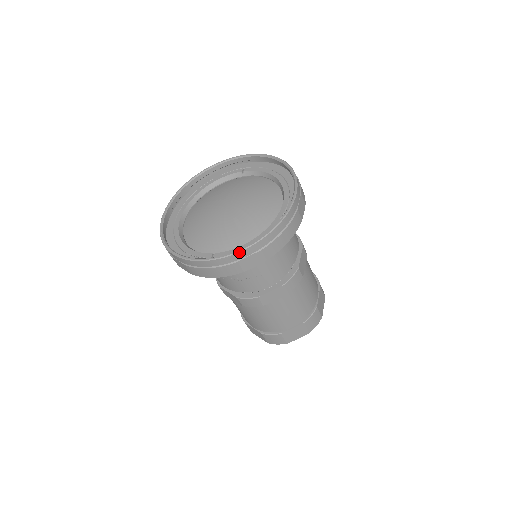
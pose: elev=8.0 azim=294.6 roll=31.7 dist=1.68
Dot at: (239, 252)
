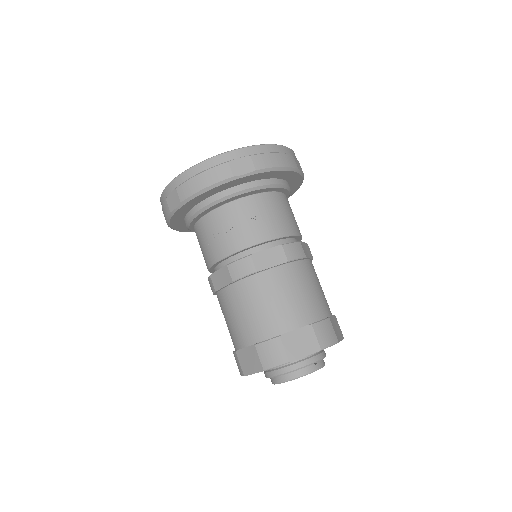
Dot at: (230, 151)
